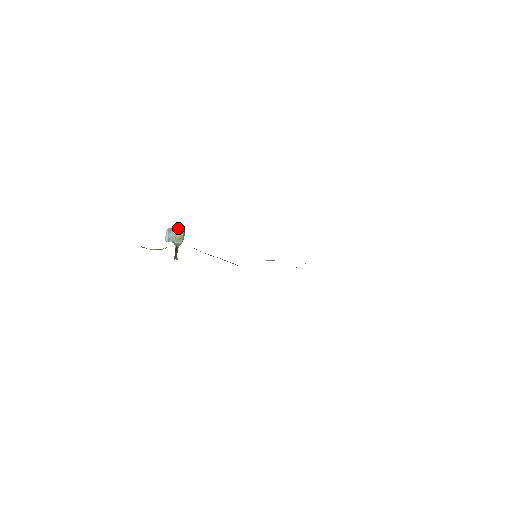
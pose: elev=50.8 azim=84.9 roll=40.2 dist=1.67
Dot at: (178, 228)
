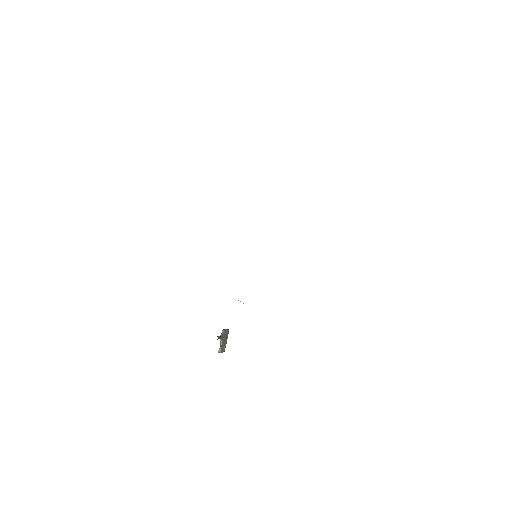
Dot at: occluded
